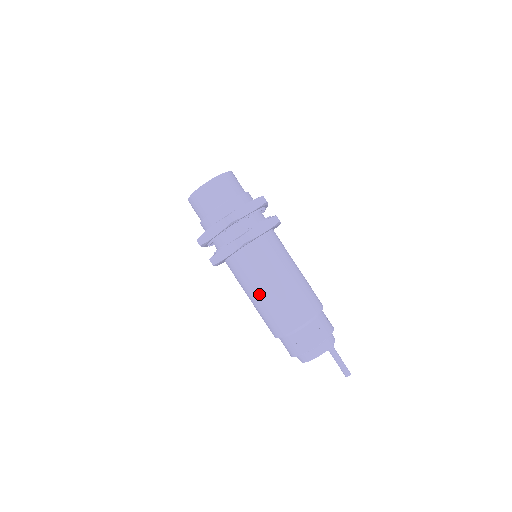
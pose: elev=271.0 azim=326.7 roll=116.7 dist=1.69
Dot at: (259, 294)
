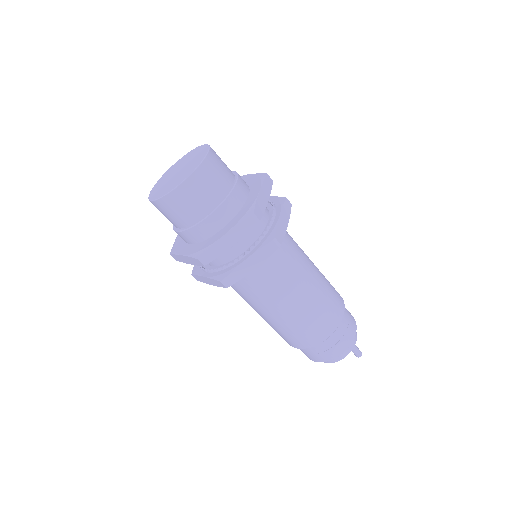
Dot at: (289, 305)
